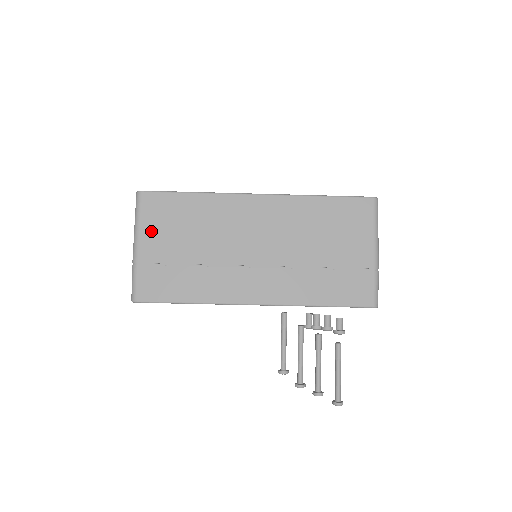
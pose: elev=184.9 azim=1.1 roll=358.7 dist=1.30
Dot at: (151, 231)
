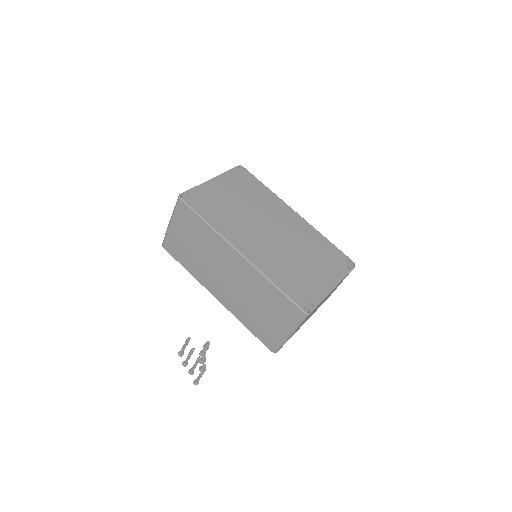
Dot at: (178, 223)
